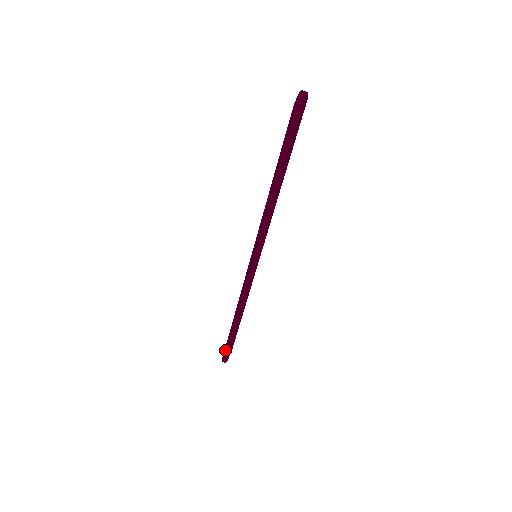
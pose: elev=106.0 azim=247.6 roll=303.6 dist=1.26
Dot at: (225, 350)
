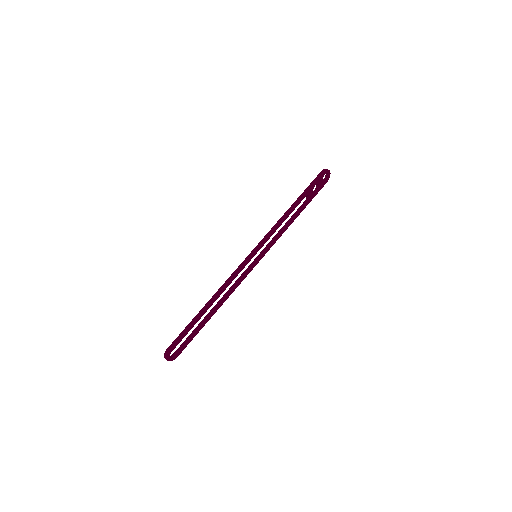
Dot at: (179, 336)
